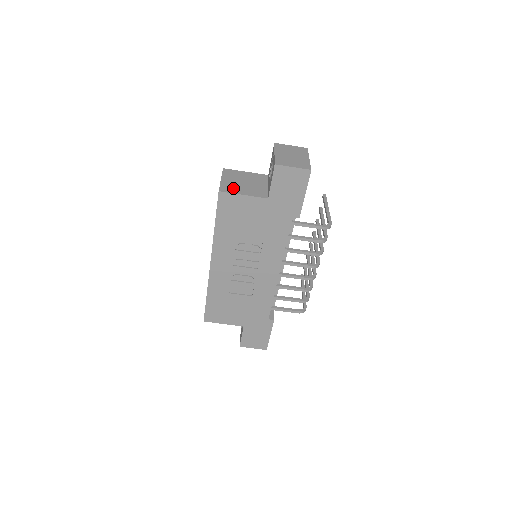
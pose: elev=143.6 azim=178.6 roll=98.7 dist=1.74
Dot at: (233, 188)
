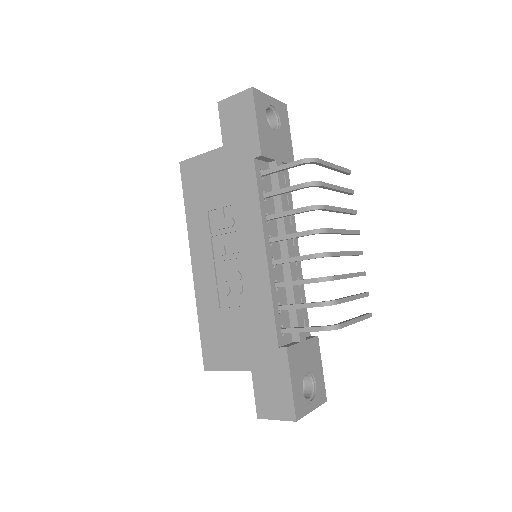
Dot at: occluded
